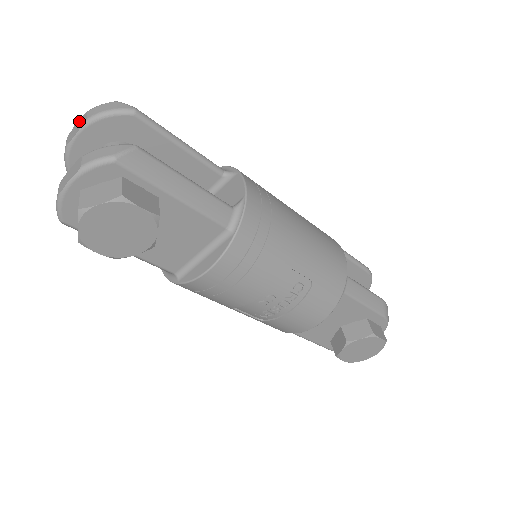
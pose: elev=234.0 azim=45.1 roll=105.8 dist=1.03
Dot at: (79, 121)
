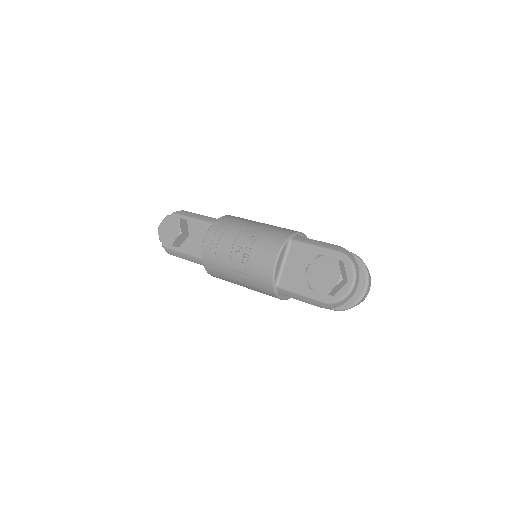
Dot at: occluded
